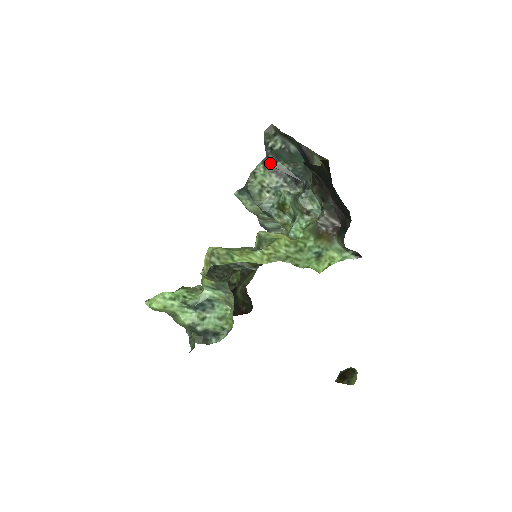
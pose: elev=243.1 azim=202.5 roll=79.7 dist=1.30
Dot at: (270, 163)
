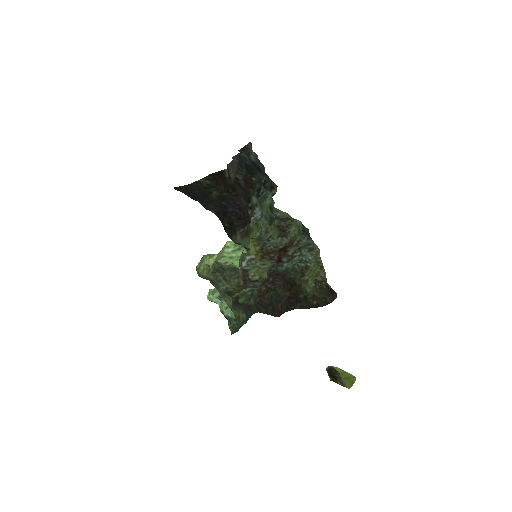
Dot at: occluded
